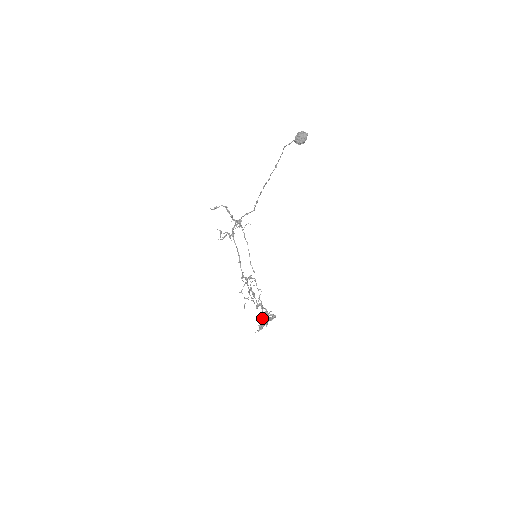
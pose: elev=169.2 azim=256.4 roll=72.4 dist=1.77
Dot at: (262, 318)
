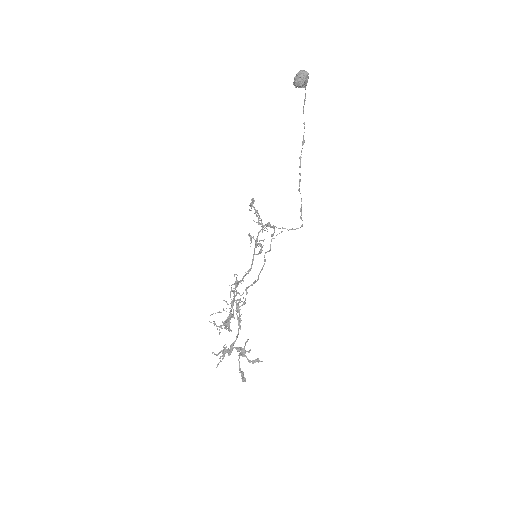
Dot at: (217, 329)
